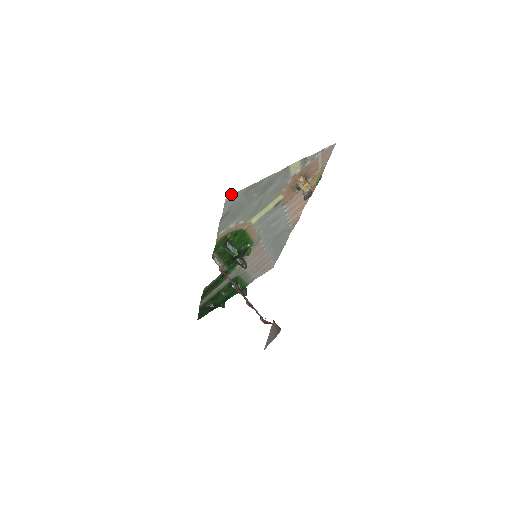
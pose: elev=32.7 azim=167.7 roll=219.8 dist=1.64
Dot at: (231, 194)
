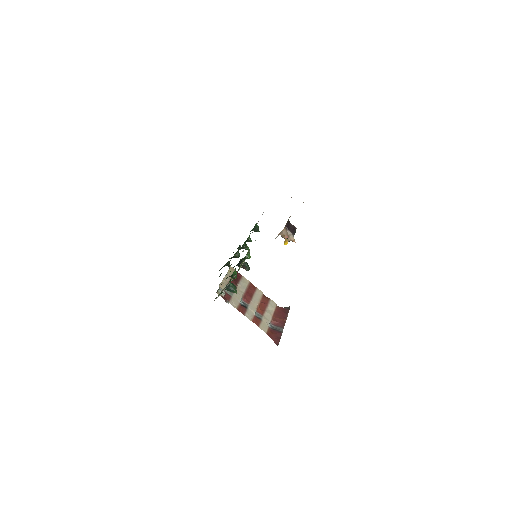
Dot at: occluded
